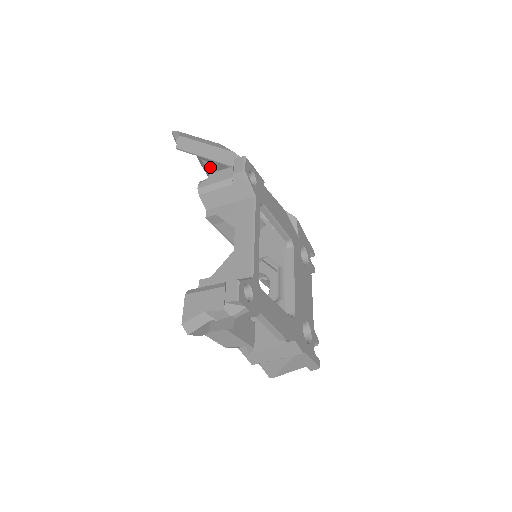
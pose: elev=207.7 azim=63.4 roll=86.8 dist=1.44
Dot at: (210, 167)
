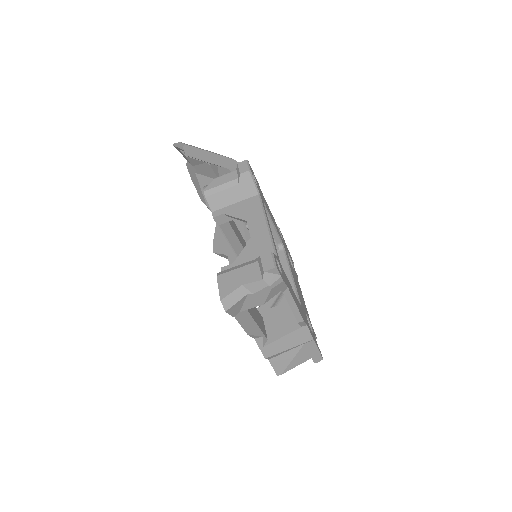
Dot at: (203, 180)
